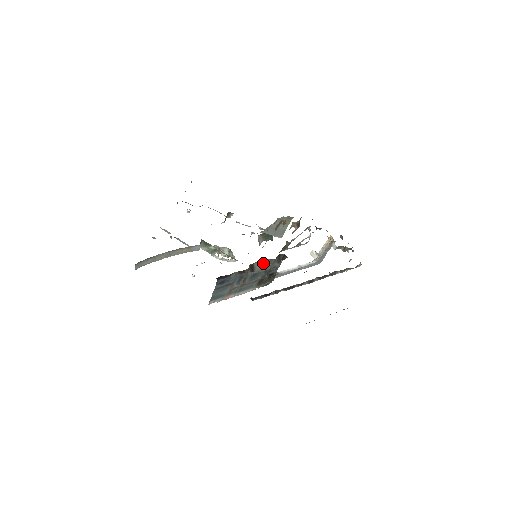
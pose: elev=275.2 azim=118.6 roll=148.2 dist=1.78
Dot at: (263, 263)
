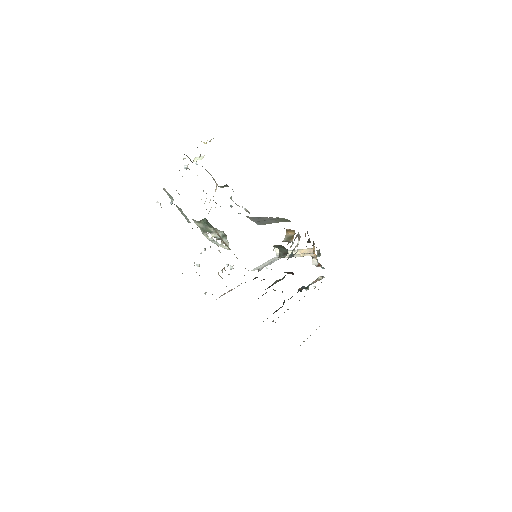
Dot at: (279, 280)
